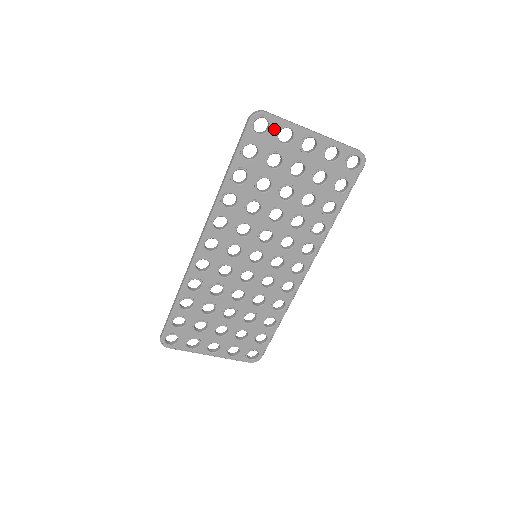
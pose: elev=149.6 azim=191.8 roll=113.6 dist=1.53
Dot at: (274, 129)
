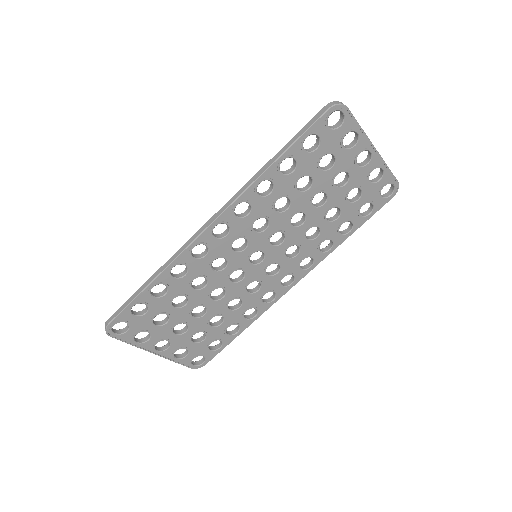
Dot at: (344, 128)
